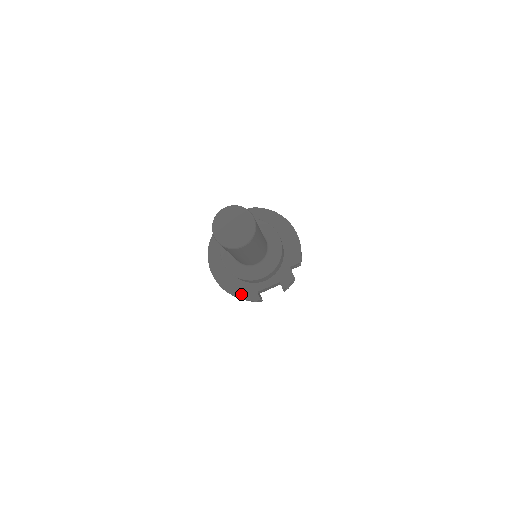
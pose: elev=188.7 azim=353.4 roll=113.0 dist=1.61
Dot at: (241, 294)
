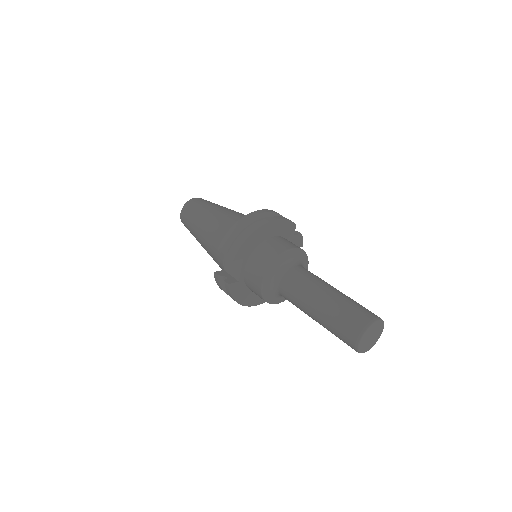
Dot at: occluded
